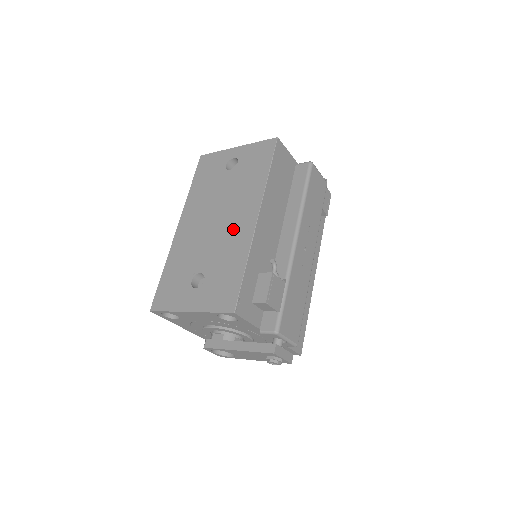
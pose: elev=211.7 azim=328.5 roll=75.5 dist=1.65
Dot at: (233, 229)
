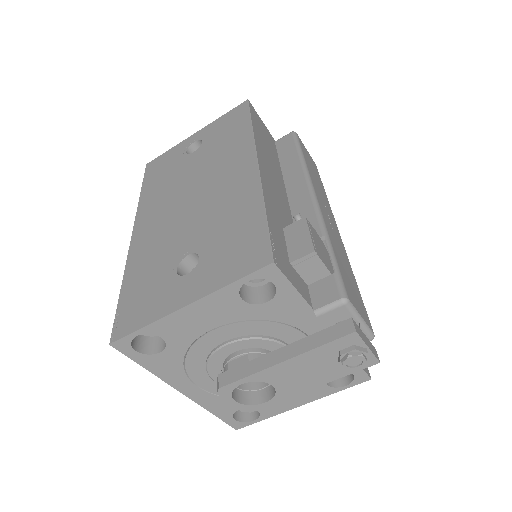
Dot at: (224, 189)
